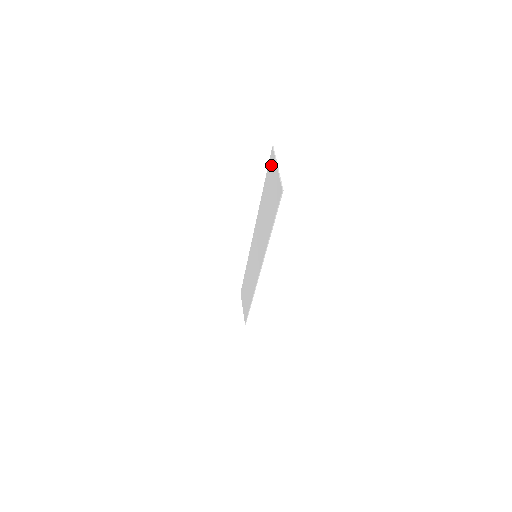
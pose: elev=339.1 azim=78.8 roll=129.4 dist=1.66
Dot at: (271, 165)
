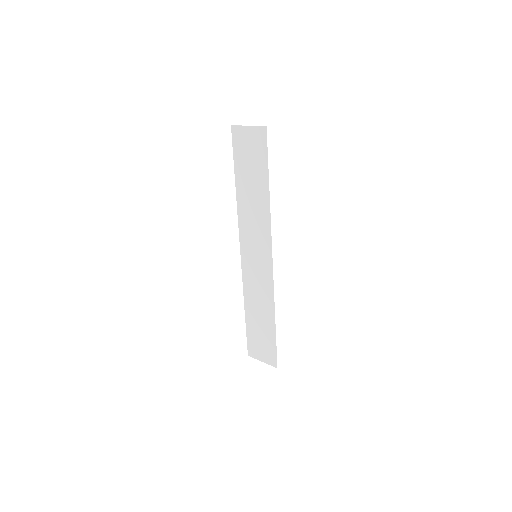
Dot at: (237, 139)
